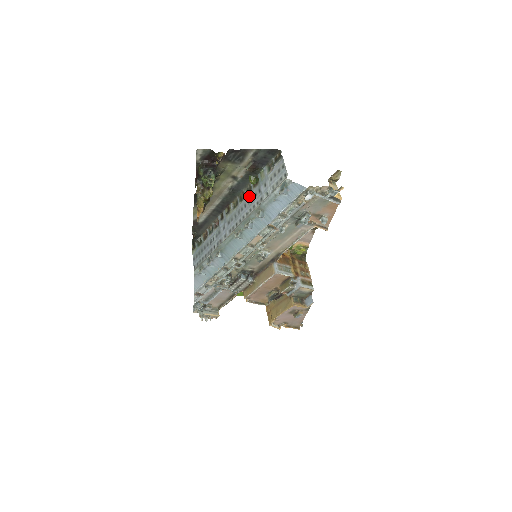
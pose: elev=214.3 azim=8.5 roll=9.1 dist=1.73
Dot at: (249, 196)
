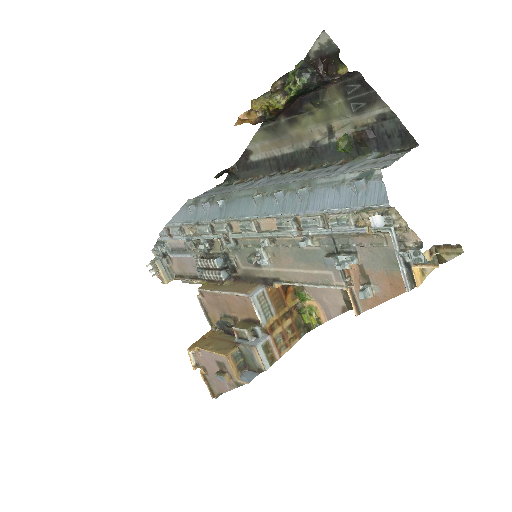
Dot at: (321, 169)
